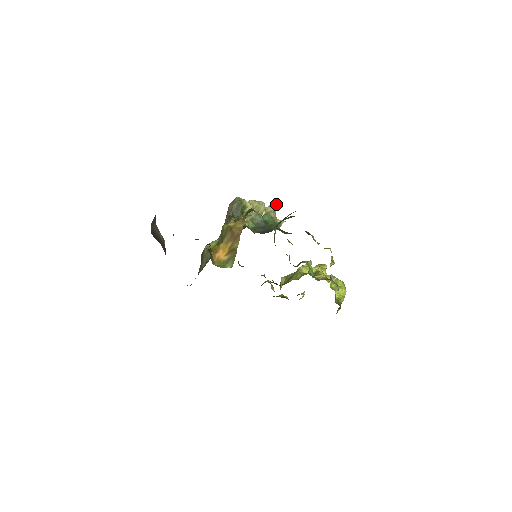
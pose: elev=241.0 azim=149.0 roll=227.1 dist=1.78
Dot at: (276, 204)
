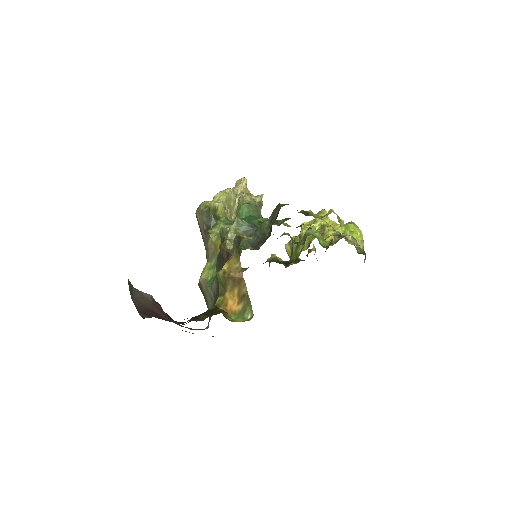
Dot at: (243, 180)
